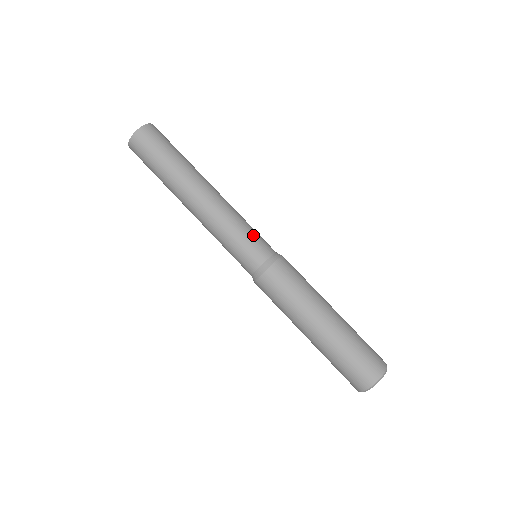
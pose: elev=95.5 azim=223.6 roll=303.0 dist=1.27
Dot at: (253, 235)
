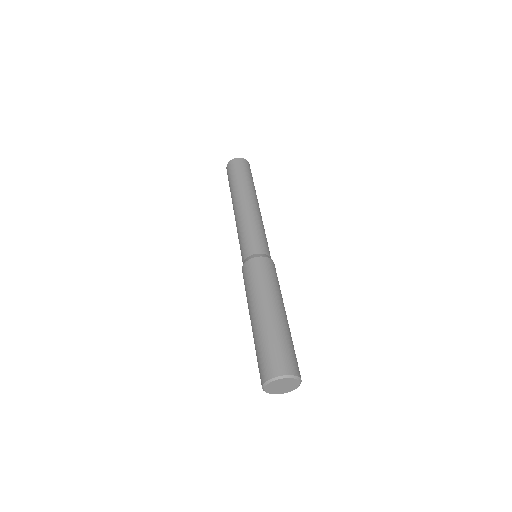
Dot at: (265, 239)
